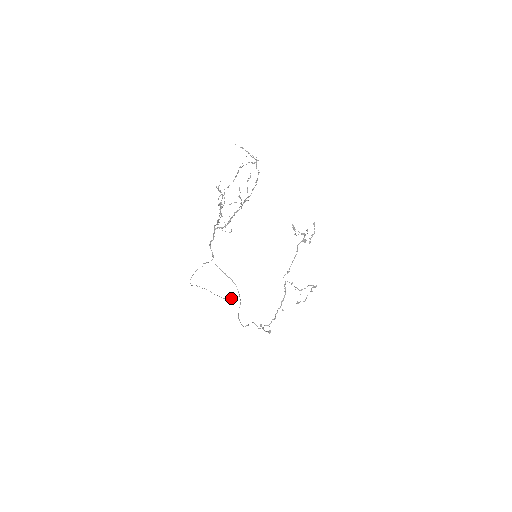
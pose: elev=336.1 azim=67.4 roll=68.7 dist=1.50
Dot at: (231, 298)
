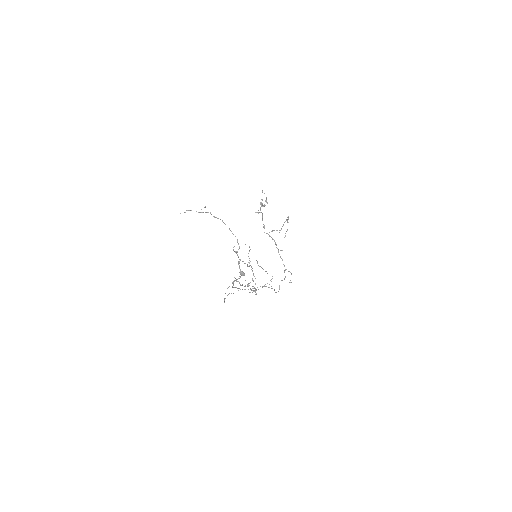
Dot at: occluded
